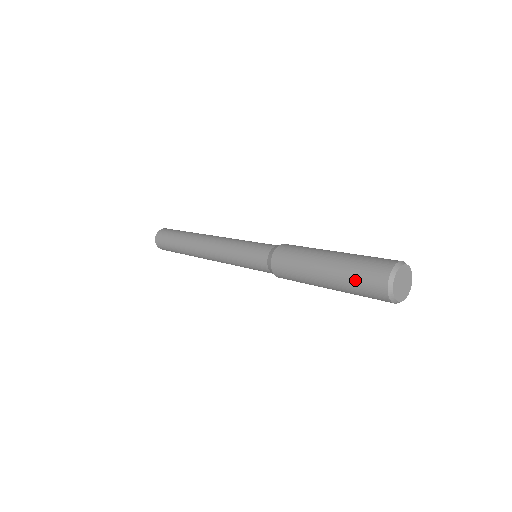
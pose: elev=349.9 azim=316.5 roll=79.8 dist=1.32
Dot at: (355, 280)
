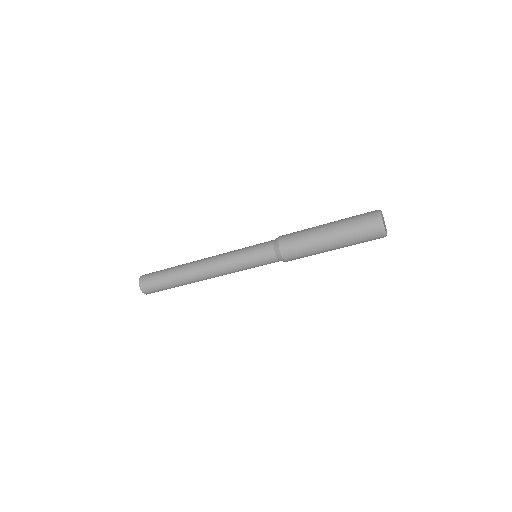
Dot at: (356, 233)
